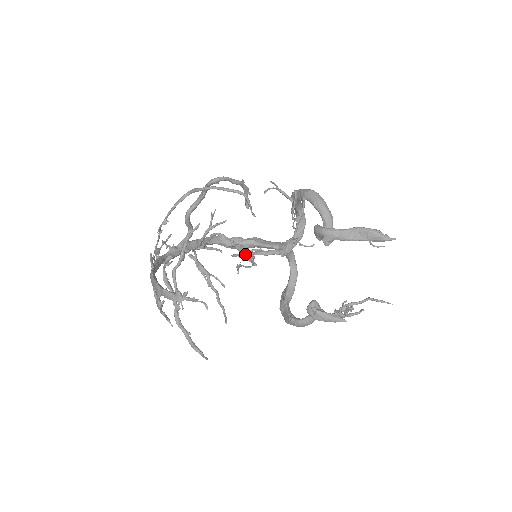
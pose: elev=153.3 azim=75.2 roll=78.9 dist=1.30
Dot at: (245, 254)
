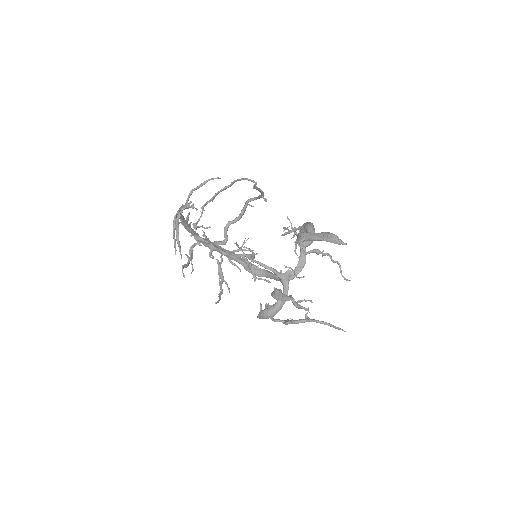
Dot at: (250, 254)
